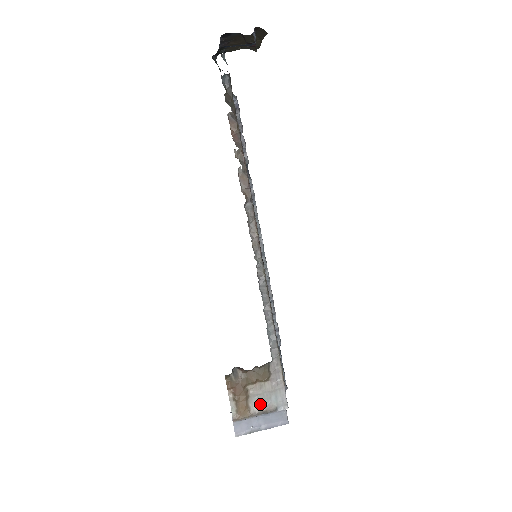
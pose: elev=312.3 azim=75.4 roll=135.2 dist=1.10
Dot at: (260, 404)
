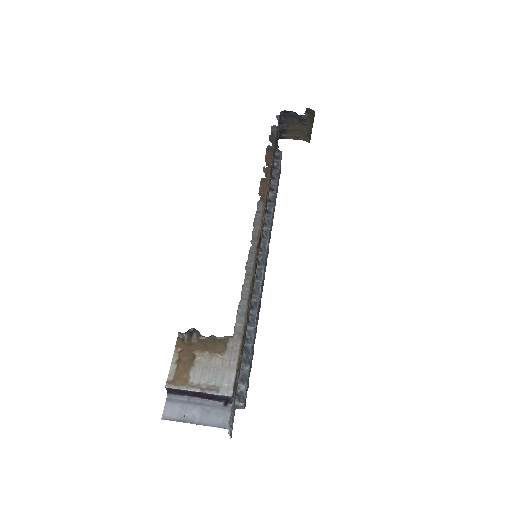
Dot at: (202, 378)
